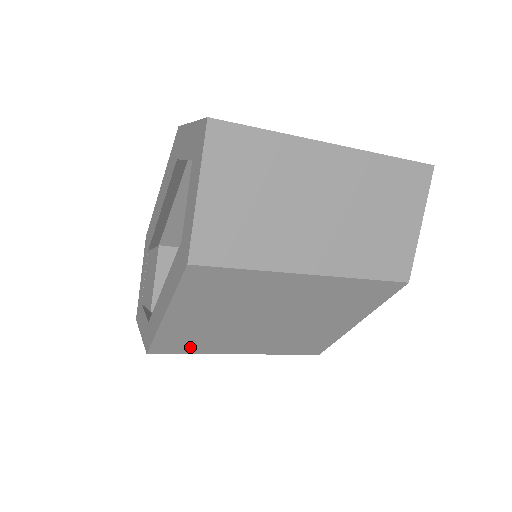
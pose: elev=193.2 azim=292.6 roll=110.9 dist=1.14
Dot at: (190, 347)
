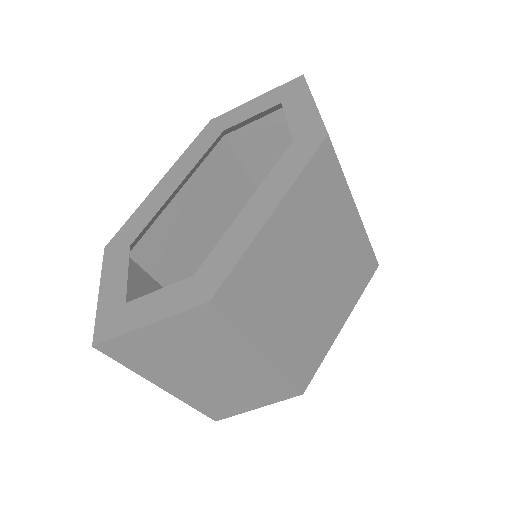
Dot at: (247, 307)
